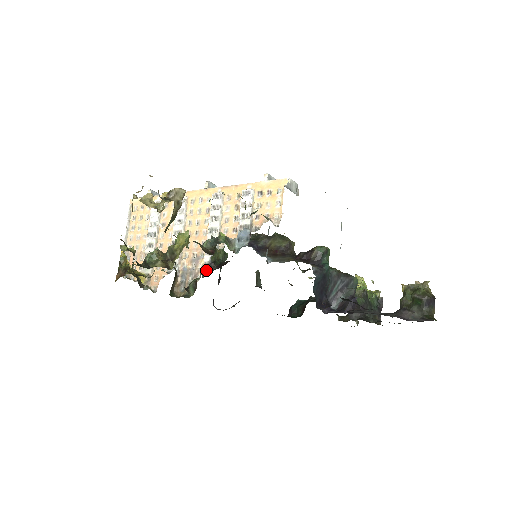
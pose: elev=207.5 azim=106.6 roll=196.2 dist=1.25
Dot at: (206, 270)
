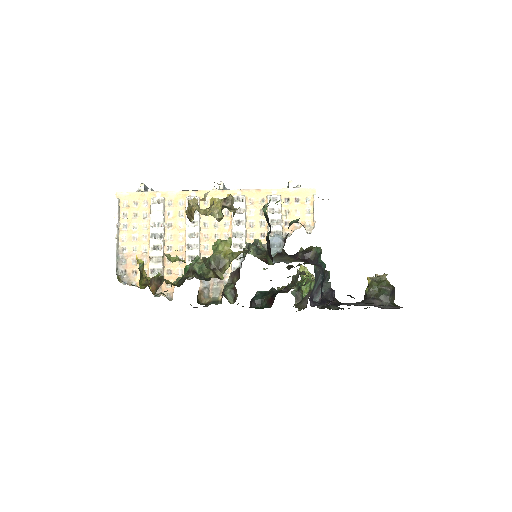
Dot at: occluded
